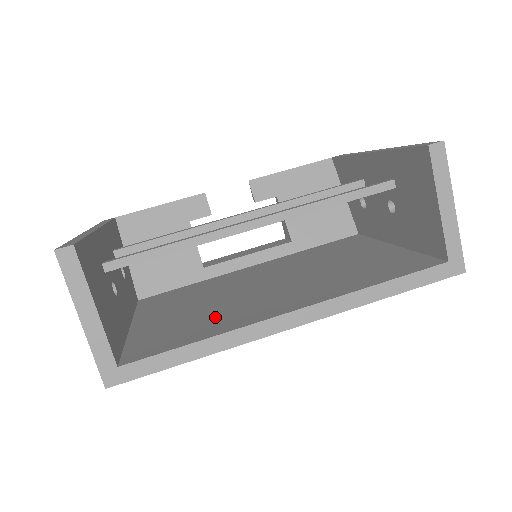
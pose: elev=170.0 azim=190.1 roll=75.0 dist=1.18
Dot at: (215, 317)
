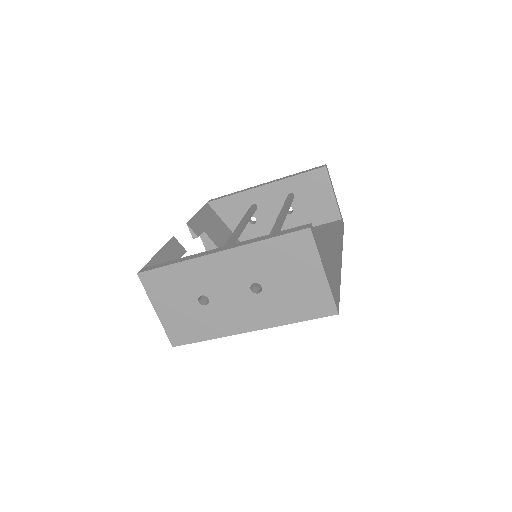
Dot at: occluded
